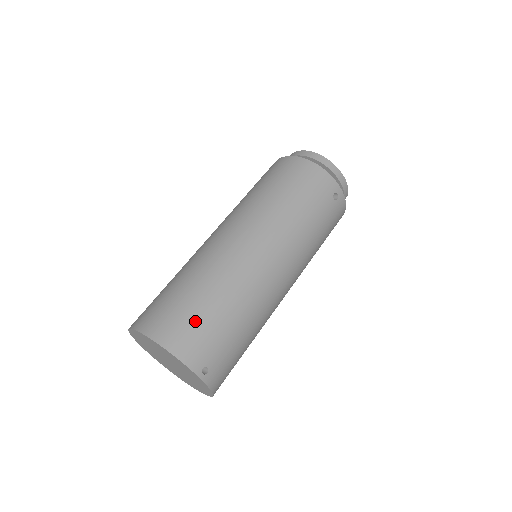
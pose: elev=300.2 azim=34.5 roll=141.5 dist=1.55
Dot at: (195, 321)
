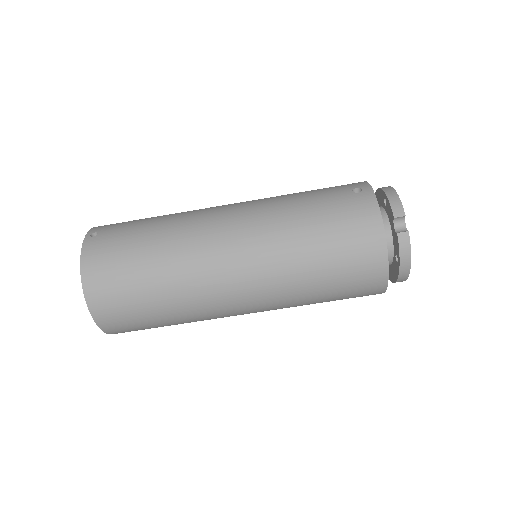
Dot at: occluded
